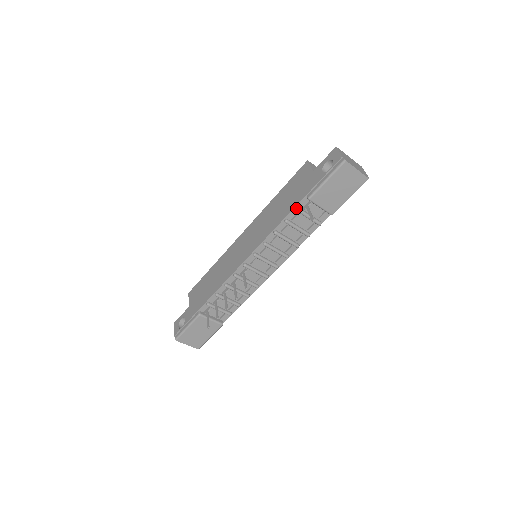
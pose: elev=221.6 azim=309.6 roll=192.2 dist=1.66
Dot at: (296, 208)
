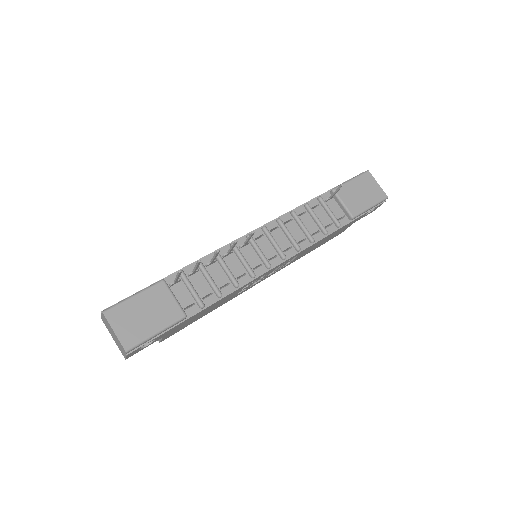
Dot at: (319, 196)
